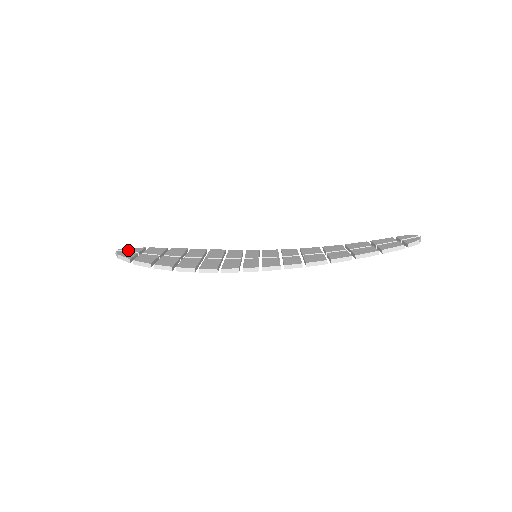
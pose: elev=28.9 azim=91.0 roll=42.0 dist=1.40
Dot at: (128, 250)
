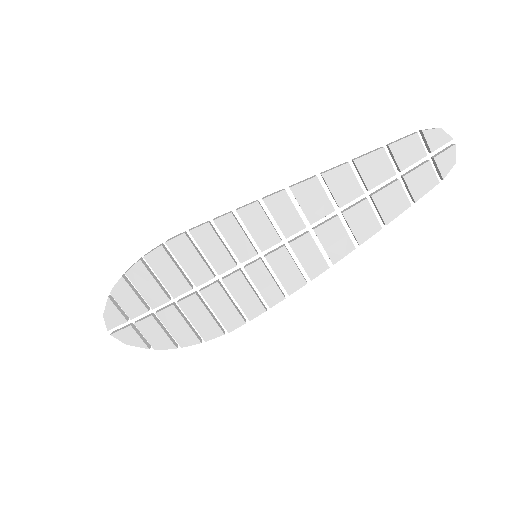
Dot at: (124, 331)
